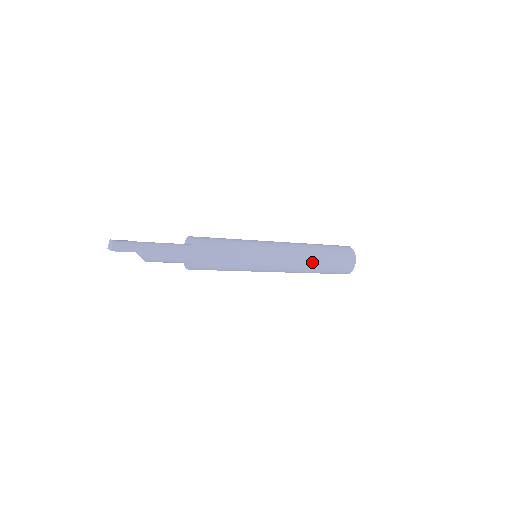
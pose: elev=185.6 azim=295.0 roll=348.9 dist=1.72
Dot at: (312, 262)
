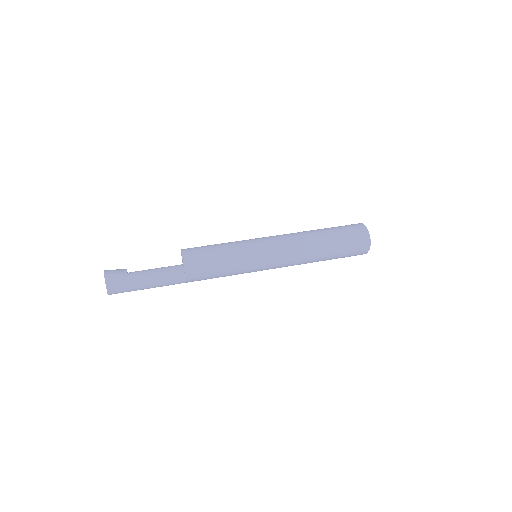
Dot at: occluded
